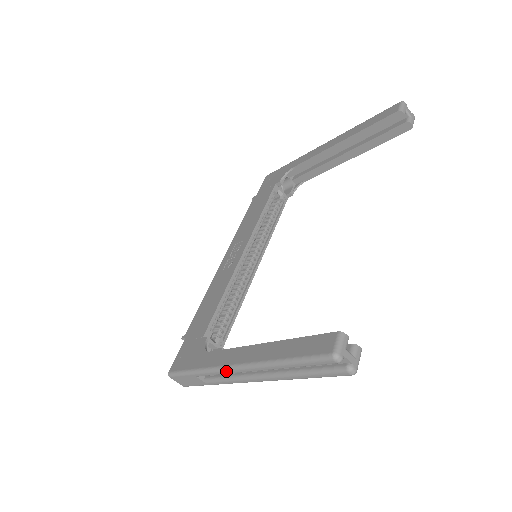
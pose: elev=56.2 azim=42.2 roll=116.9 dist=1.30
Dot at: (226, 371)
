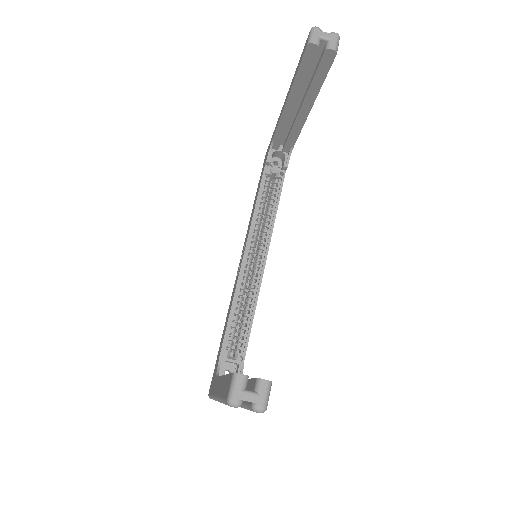
Dot at: occluded
